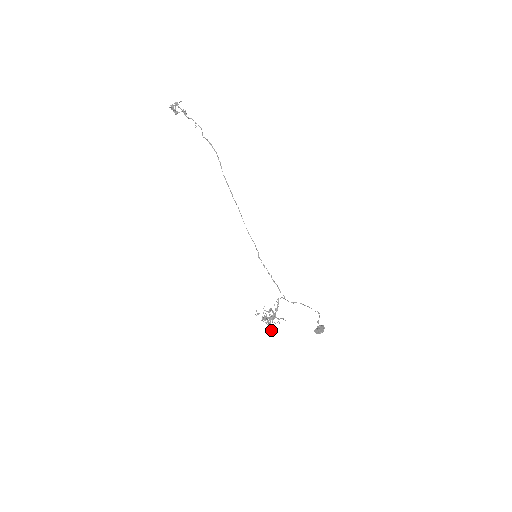
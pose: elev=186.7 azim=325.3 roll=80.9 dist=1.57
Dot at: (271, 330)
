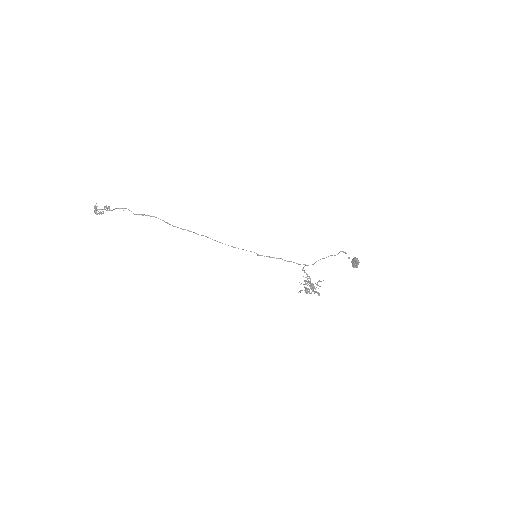
Dot at: occluded
